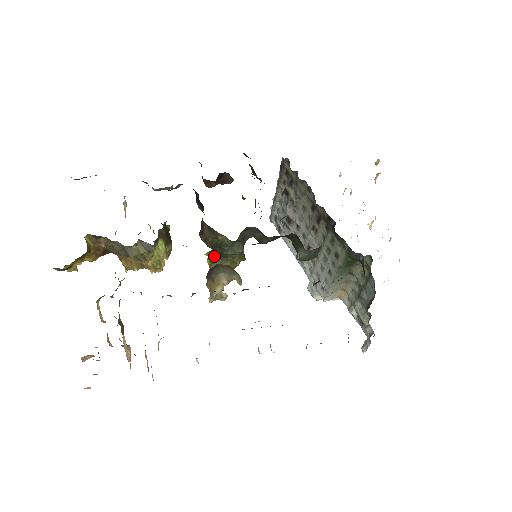
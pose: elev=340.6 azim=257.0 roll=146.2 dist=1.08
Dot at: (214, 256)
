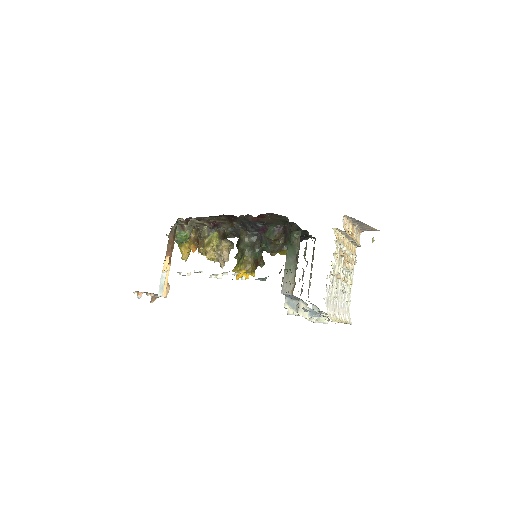
Dot at: (237, 254)
